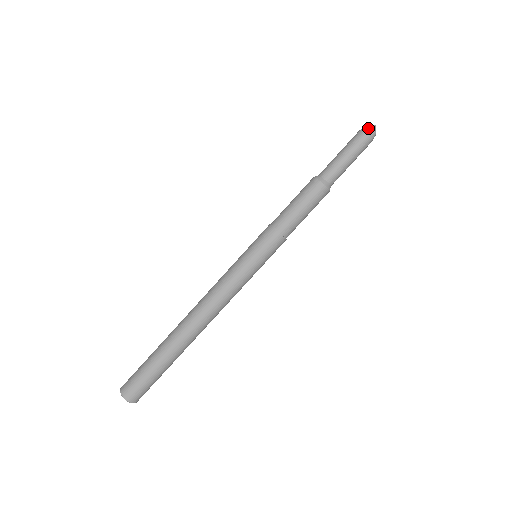
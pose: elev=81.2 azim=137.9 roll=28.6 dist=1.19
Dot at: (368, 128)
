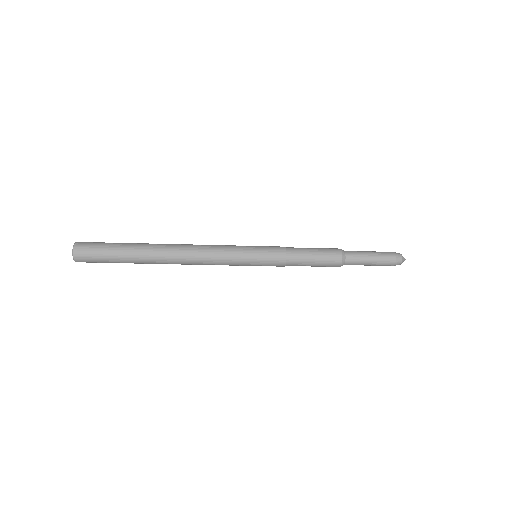
Dot at: (400, 257)
